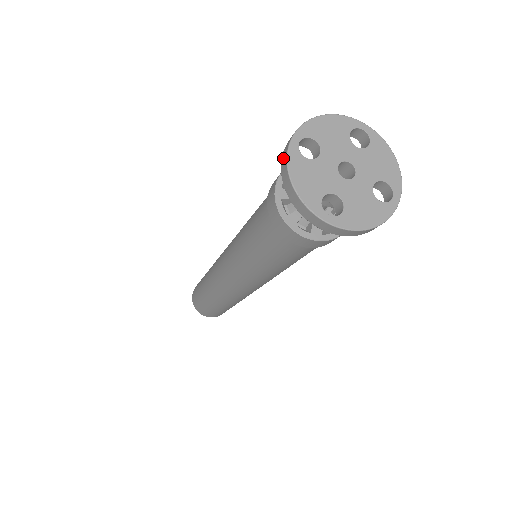
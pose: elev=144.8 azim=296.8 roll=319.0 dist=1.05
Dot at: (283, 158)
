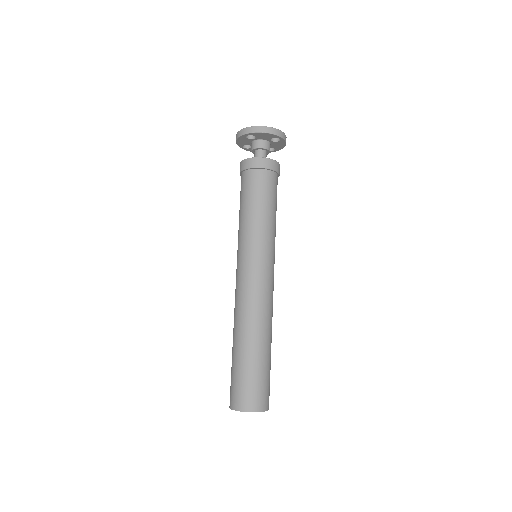
Dot at: occluded
